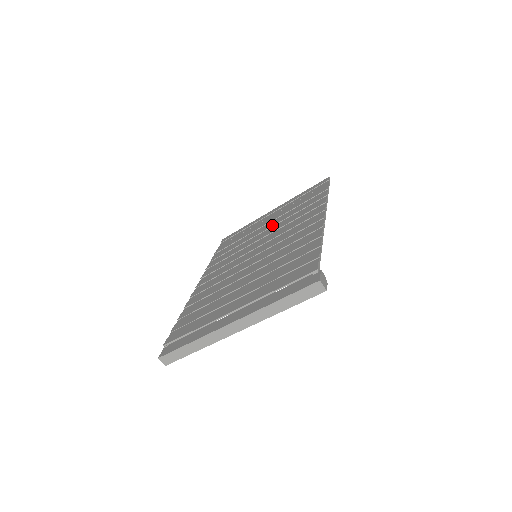
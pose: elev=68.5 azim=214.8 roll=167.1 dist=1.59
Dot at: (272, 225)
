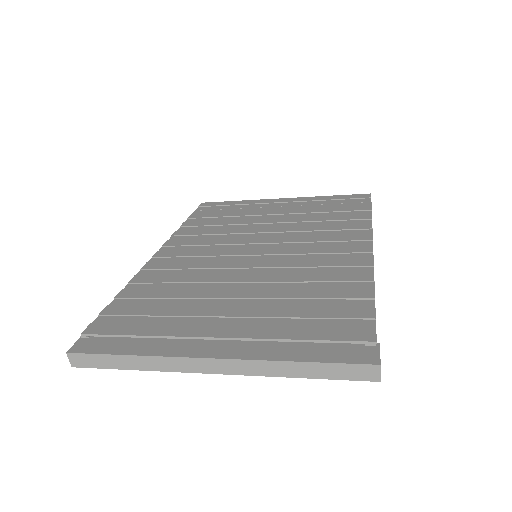
Dot at: (283, 221)
